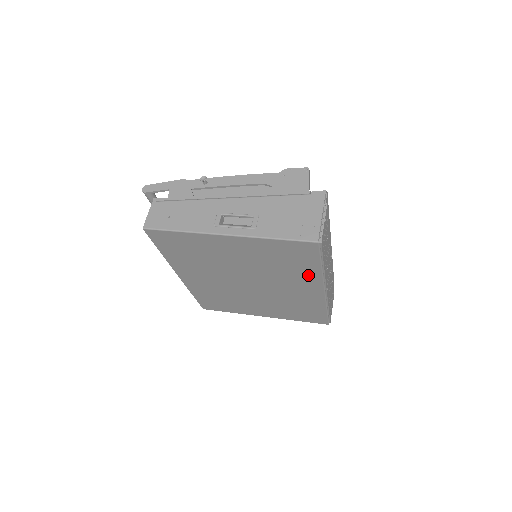
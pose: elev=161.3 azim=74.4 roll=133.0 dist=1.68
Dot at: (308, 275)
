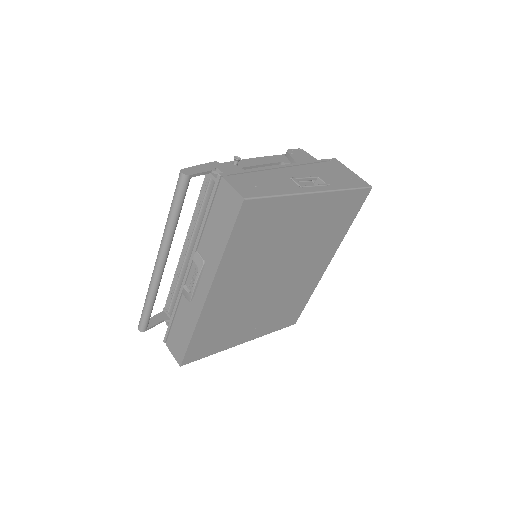
Dot at: (335, 241)
